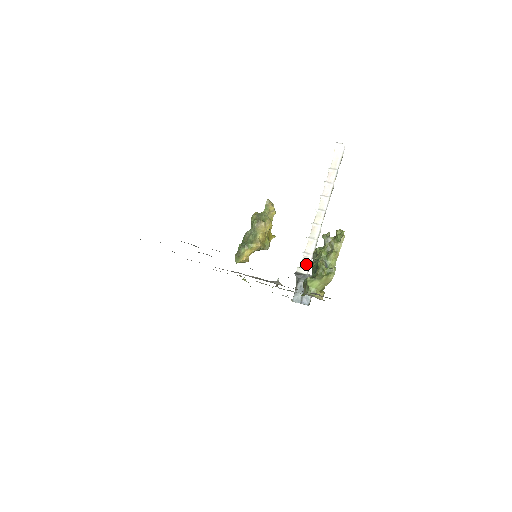
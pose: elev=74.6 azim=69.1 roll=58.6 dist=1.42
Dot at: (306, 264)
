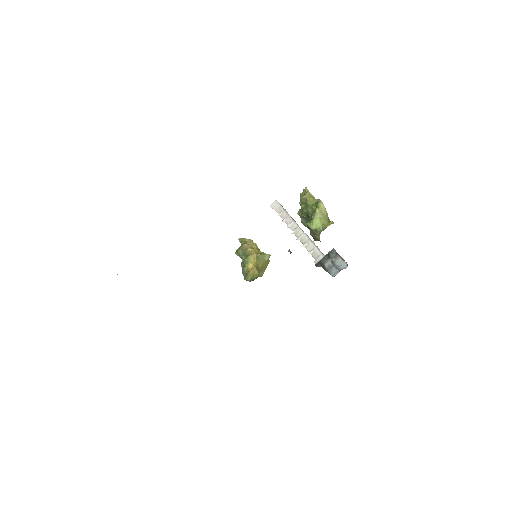
Dot at: (317, 254)
